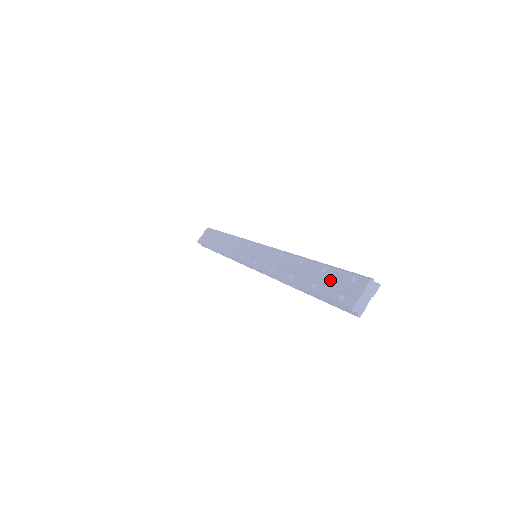
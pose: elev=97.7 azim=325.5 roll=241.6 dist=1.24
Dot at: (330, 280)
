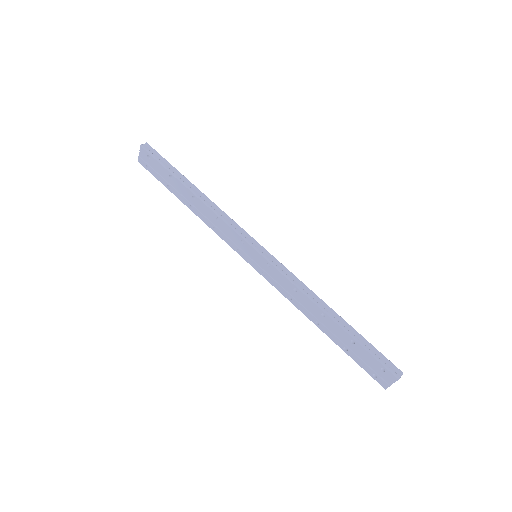
Dot at: (361, 354)
